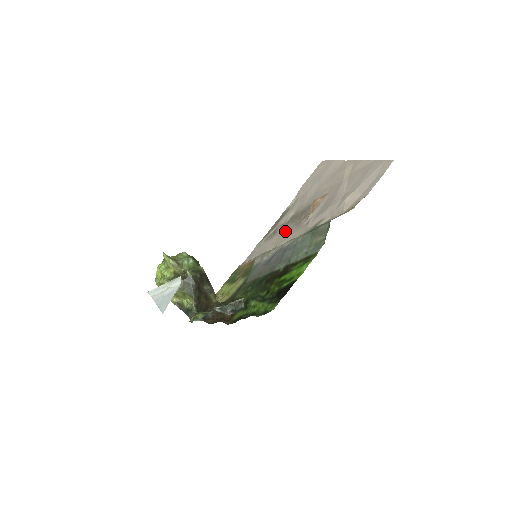
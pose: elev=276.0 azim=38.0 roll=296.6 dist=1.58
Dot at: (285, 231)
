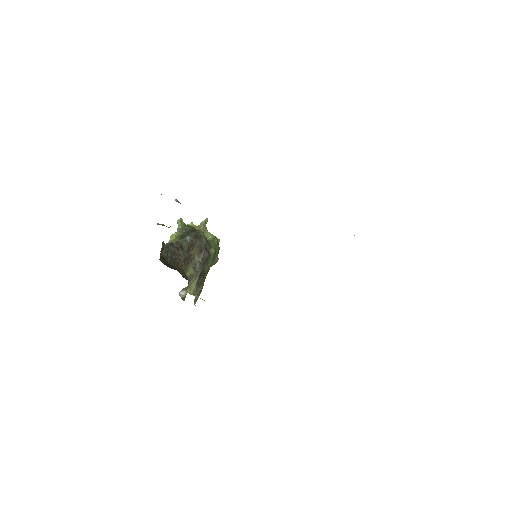
Dot at: occluded
